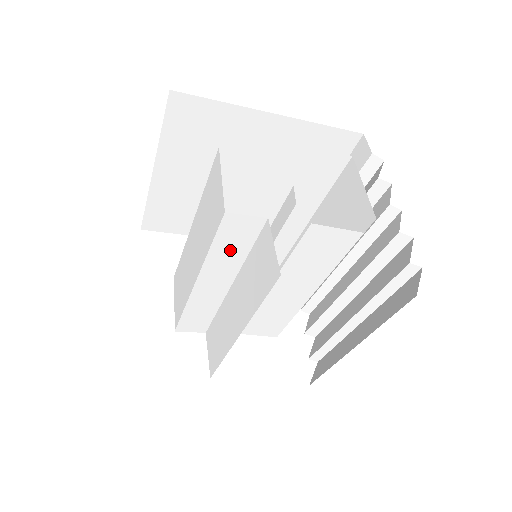
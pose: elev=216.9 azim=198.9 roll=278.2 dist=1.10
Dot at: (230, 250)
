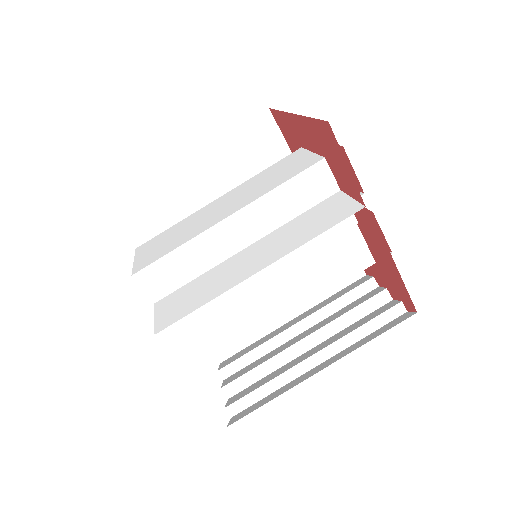
Dot at: (289, 201)
